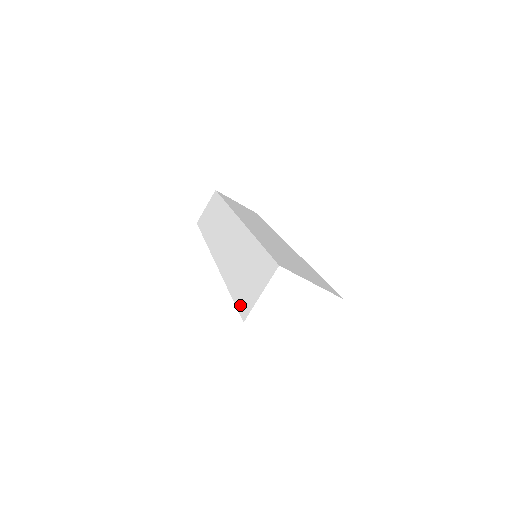
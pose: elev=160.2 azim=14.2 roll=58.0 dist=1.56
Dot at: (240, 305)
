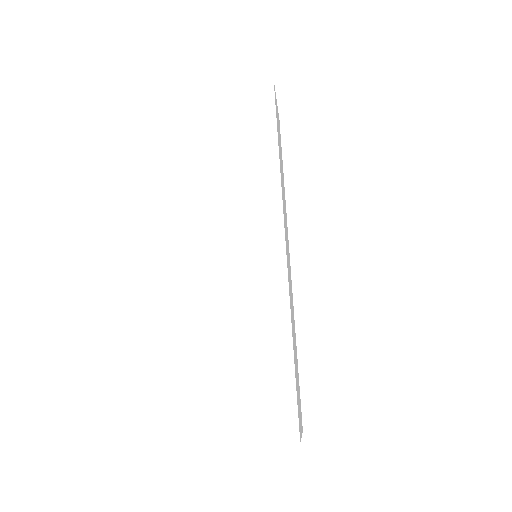
Dot at: (231, 412)
